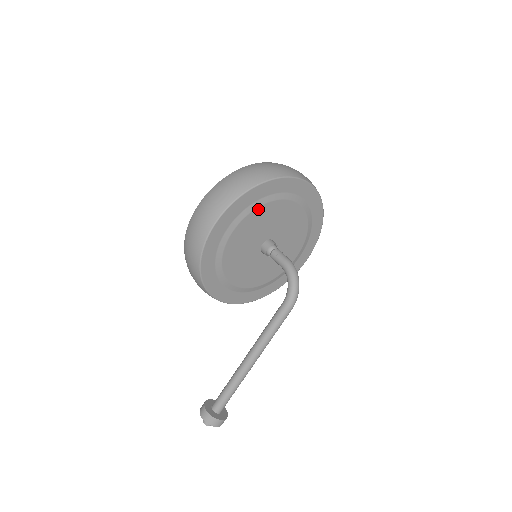
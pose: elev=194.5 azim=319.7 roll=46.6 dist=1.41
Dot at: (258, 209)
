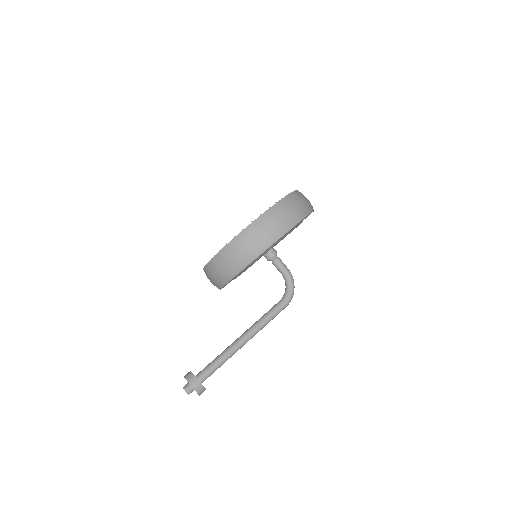
Dot at: occluded
